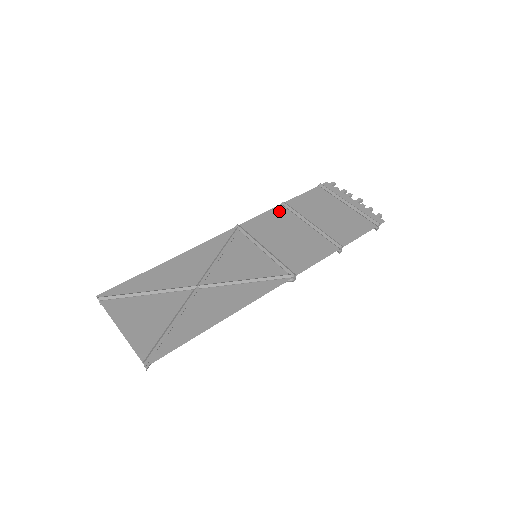
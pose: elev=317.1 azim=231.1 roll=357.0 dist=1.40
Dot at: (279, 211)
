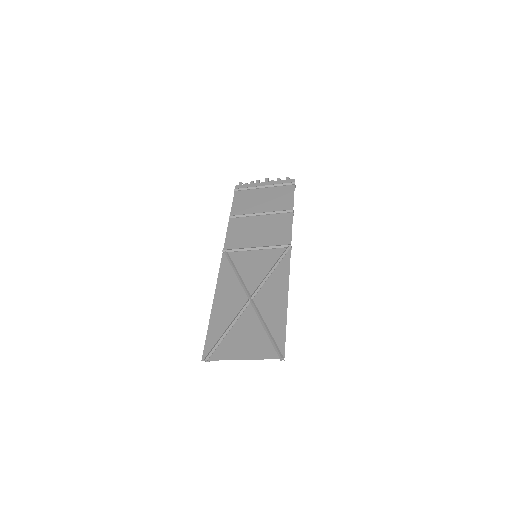
Dot at: (234, 223)
